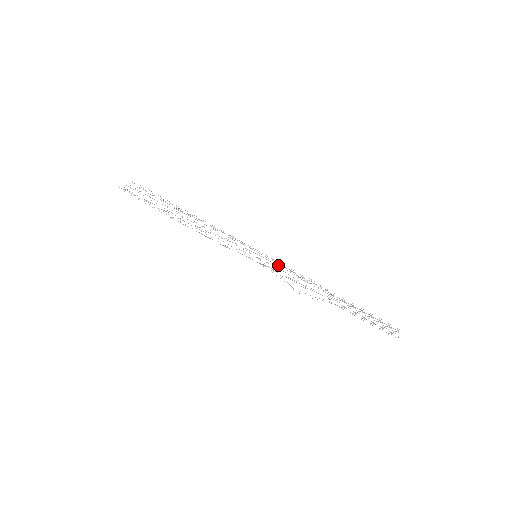
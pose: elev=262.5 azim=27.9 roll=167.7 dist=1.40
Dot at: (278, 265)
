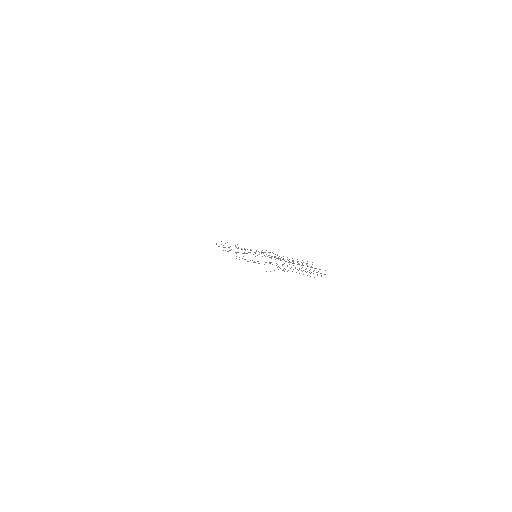
Dot at: (262, 252)
